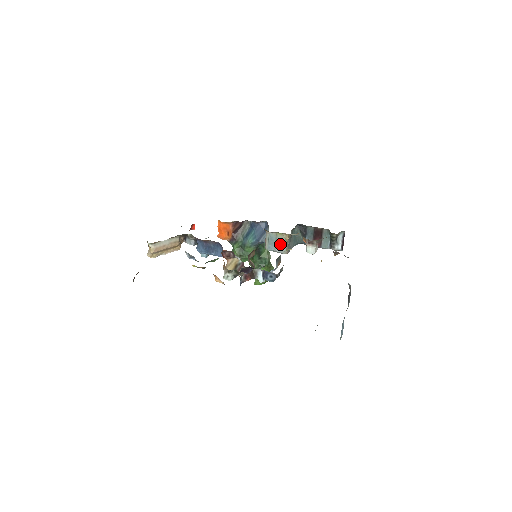
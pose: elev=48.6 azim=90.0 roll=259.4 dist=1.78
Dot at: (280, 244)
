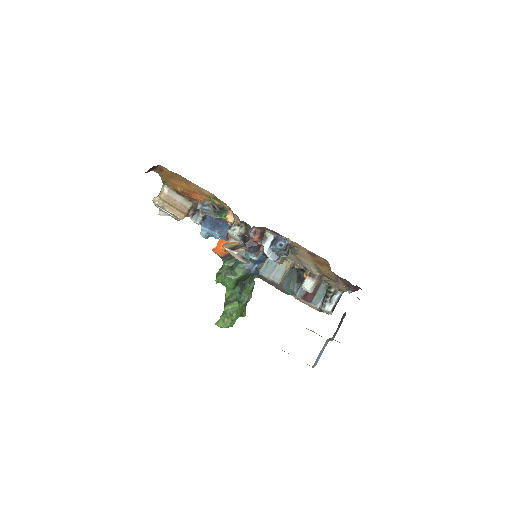
Dot at: (277, 271)
